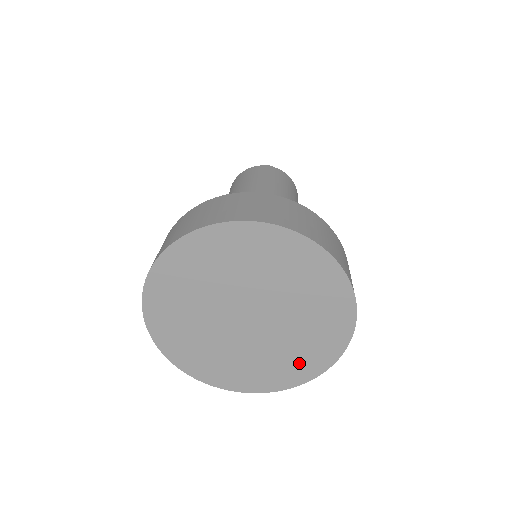
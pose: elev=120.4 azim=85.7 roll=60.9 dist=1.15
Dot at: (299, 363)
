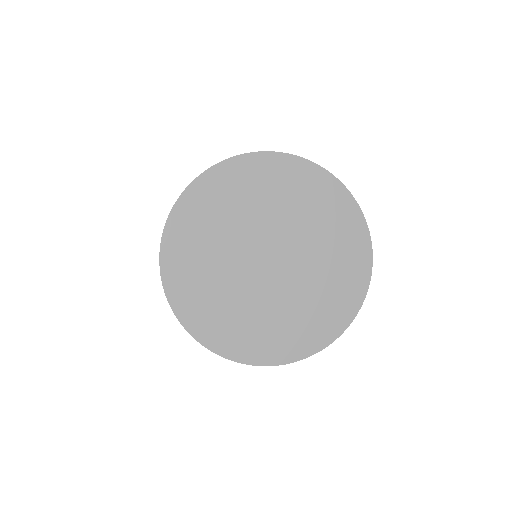
Dot at: (329, 308)
